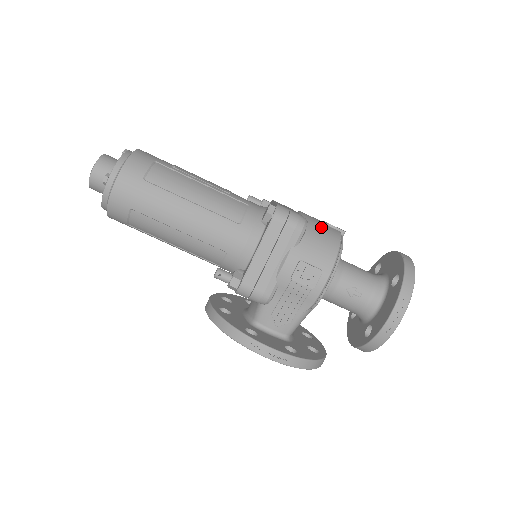
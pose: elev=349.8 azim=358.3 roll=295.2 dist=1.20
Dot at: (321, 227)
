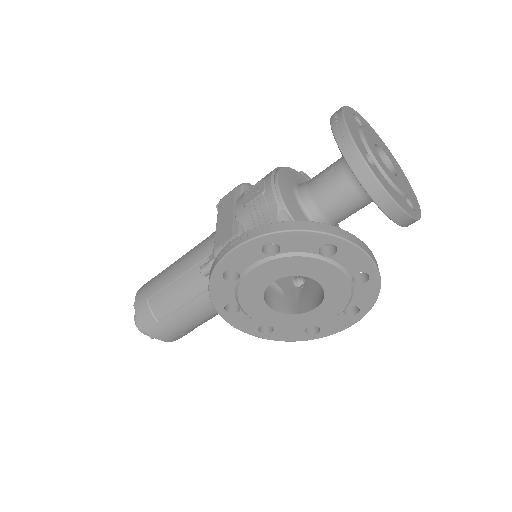
Dot at: occluded
